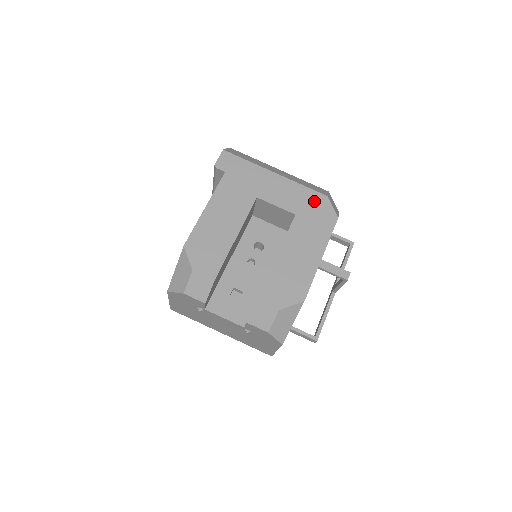
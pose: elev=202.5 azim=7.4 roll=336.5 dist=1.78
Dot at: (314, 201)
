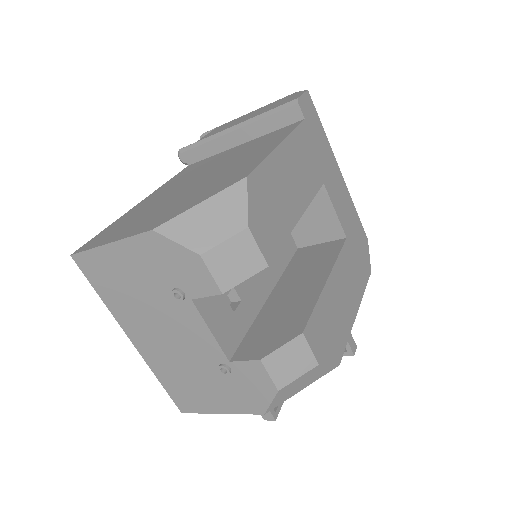
Dot at: (360, 235)
